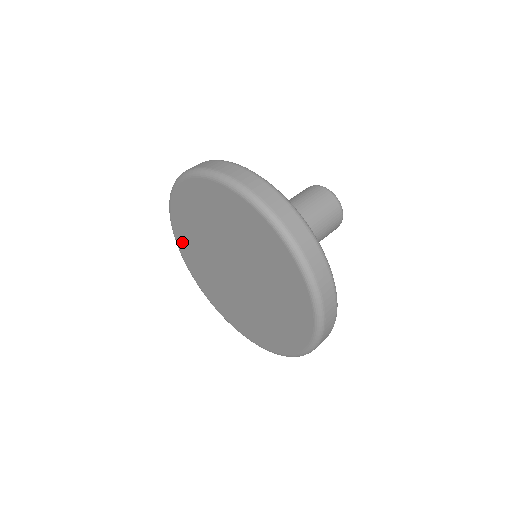
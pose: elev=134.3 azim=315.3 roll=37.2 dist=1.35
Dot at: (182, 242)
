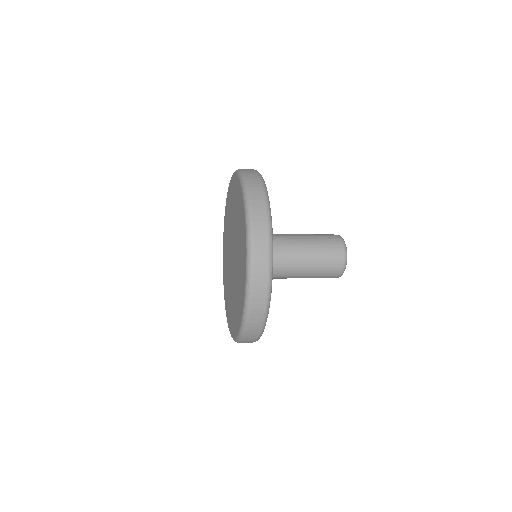
Dot at: (224, 238)
